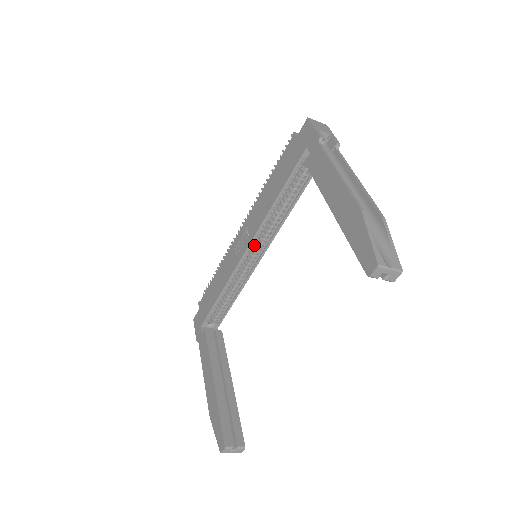
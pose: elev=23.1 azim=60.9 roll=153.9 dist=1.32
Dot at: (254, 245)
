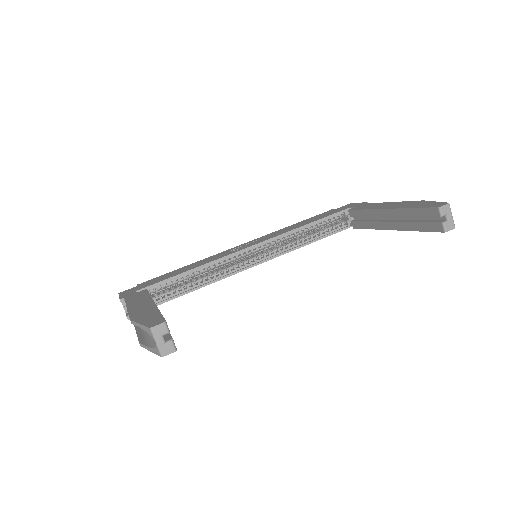
Dot at: (258, 250)
